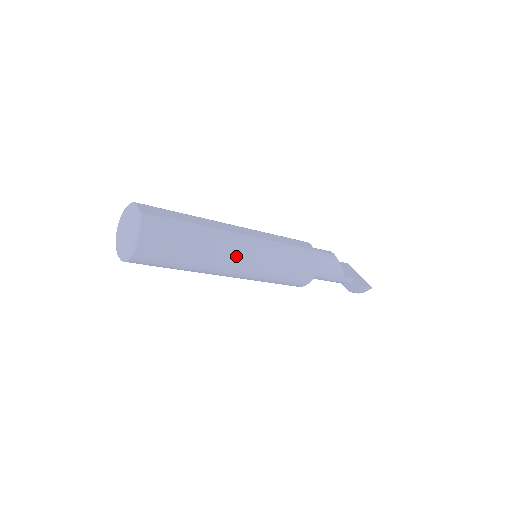
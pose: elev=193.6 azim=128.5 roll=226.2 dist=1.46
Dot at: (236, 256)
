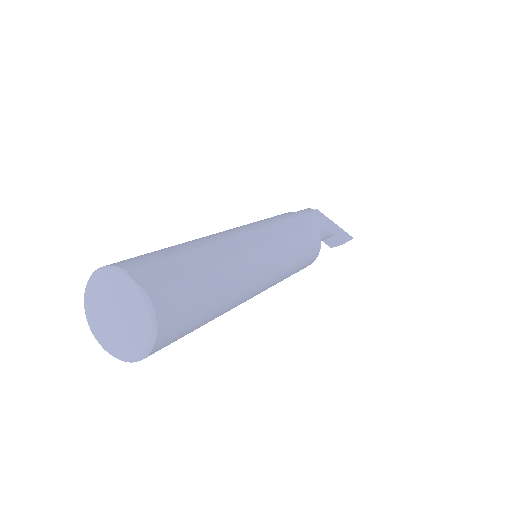
Dot at: (257, 283)
